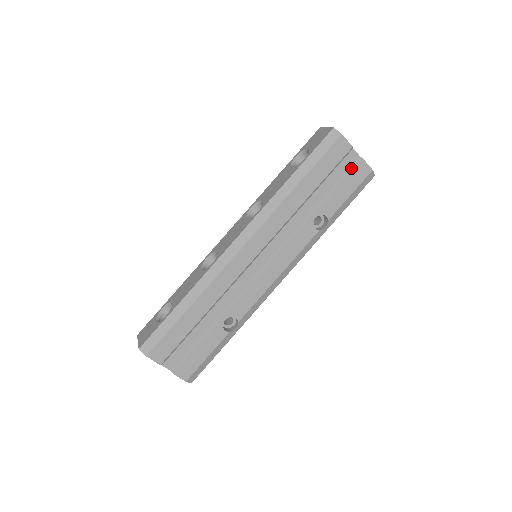
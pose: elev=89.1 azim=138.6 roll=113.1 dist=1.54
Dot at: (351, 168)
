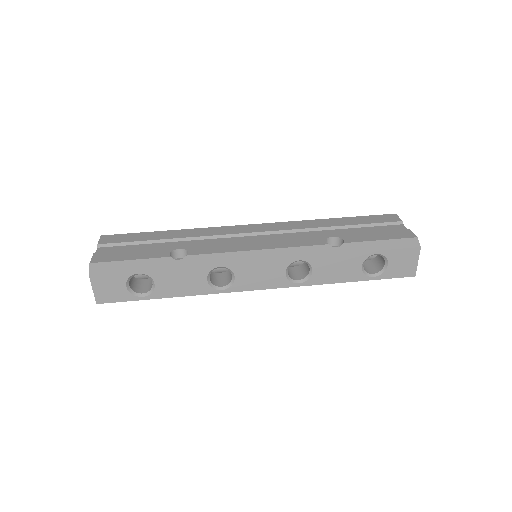
Dot at: (393, 230)
